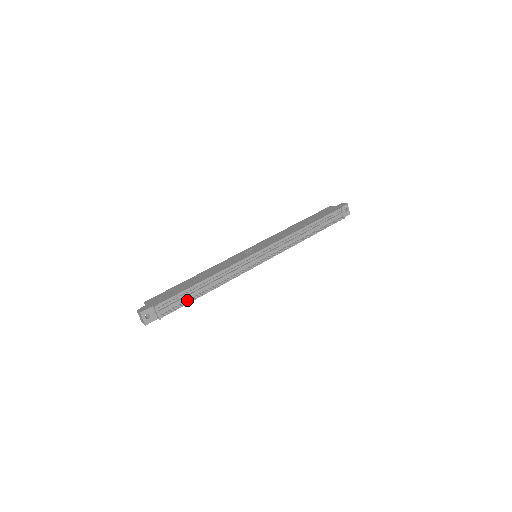
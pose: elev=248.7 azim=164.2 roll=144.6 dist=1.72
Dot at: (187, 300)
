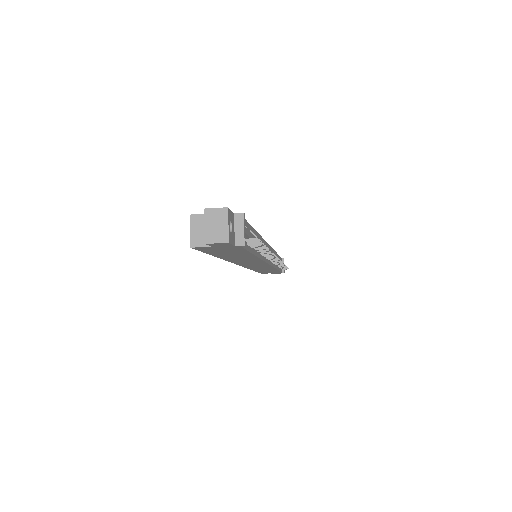
Dot at: (250, 246)
